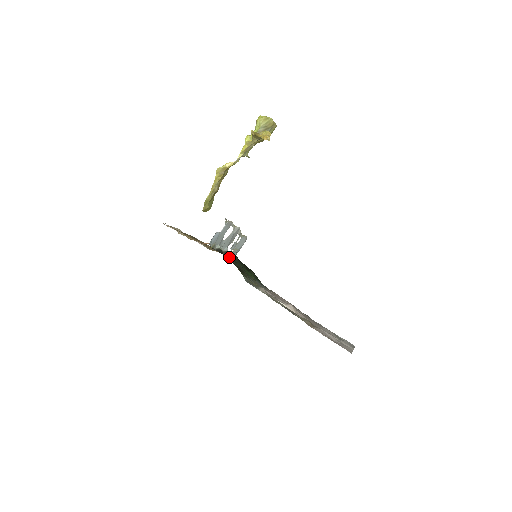
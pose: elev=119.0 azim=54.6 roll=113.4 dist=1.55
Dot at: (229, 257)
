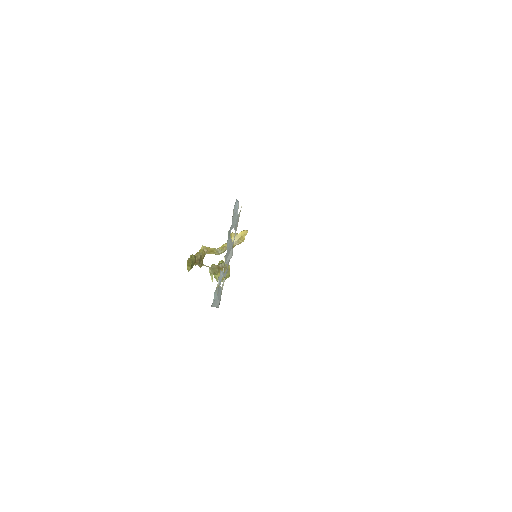
Dot at: occluded
